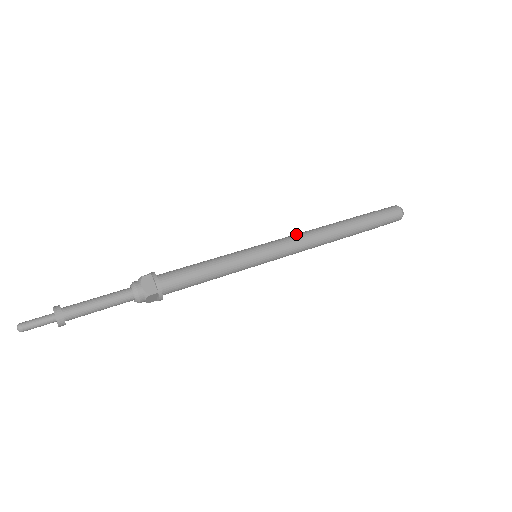
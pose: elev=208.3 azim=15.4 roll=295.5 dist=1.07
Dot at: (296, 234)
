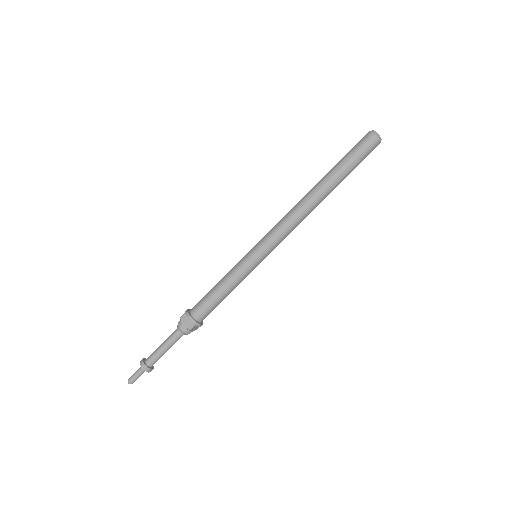
Dot at: (280, 220)
